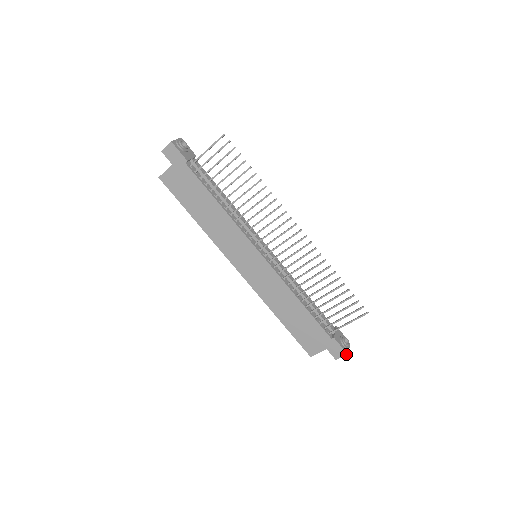
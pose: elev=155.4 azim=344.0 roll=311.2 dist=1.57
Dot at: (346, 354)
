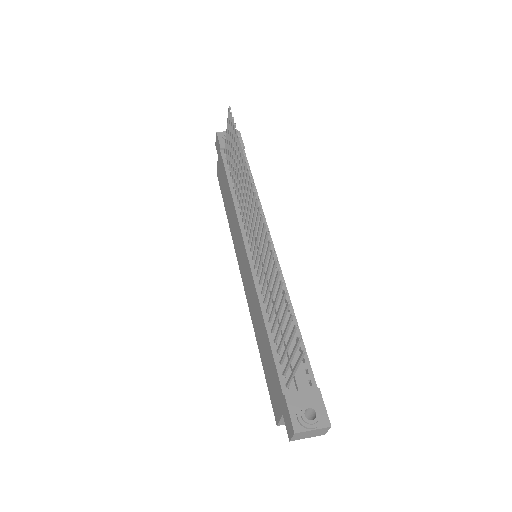
Dot at: (294, 433)
